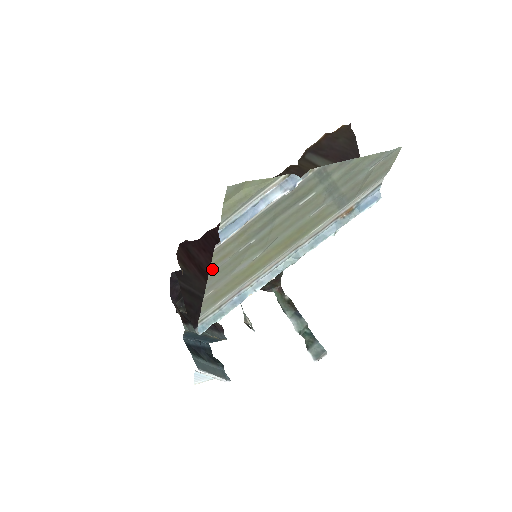
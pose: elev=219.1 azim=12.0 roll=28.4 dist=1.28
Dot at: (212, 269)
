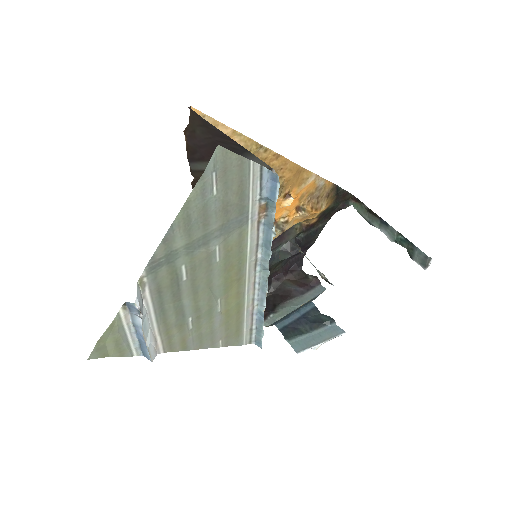
Dot at: (189, 348)
